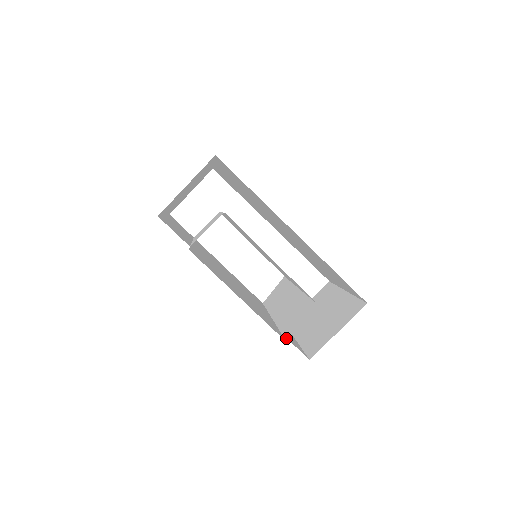
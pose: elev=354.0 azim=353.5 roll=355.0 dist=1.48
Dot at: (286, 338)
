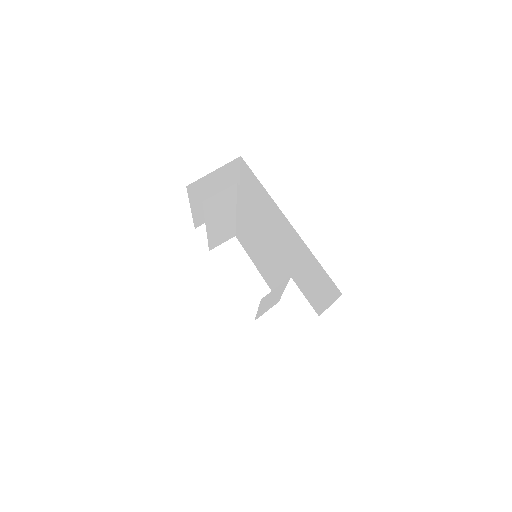
Dot at: occluded
